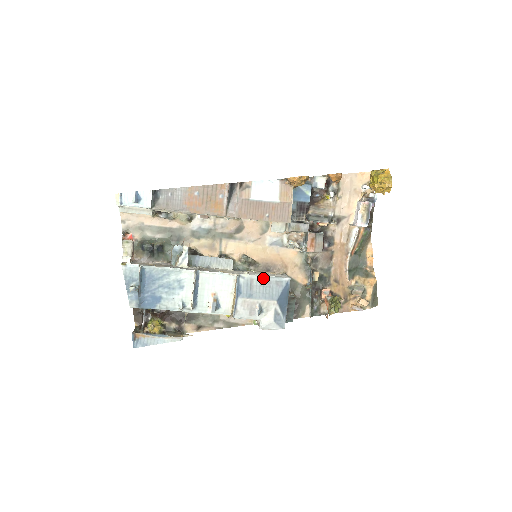
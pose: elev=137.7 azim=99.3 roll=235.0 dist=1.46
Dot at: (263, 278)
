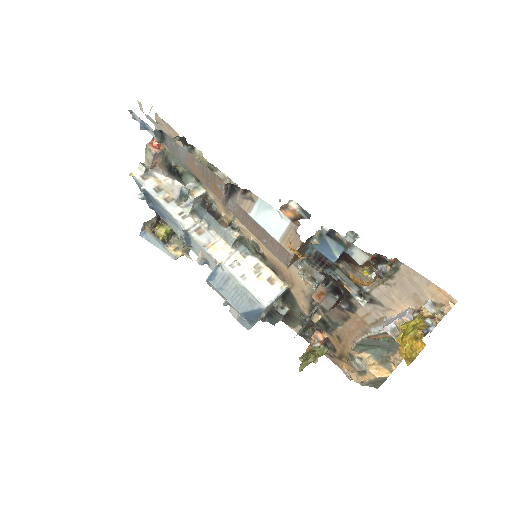
Dot at: (240, 285)
